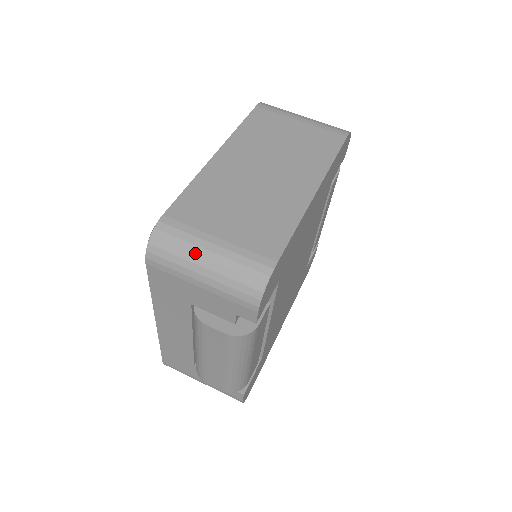
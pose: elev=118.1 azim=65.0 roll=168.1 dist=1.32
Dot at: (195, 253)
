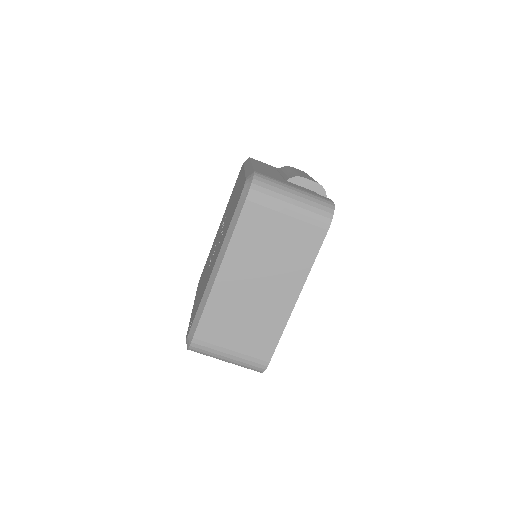
Dot at: (219, 357)
